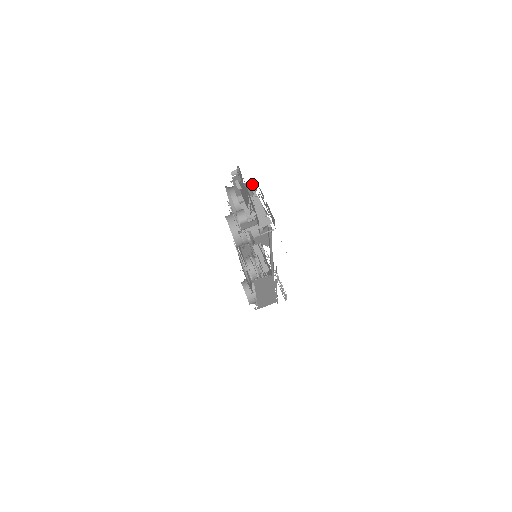
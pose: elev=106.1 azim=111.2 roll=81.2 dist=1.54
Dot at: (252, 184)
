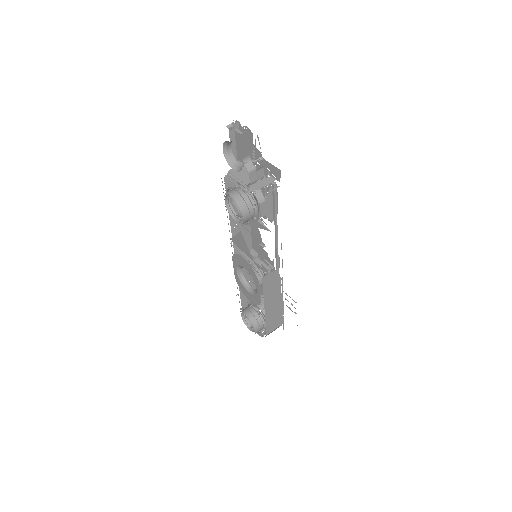
Dot at: occluded
